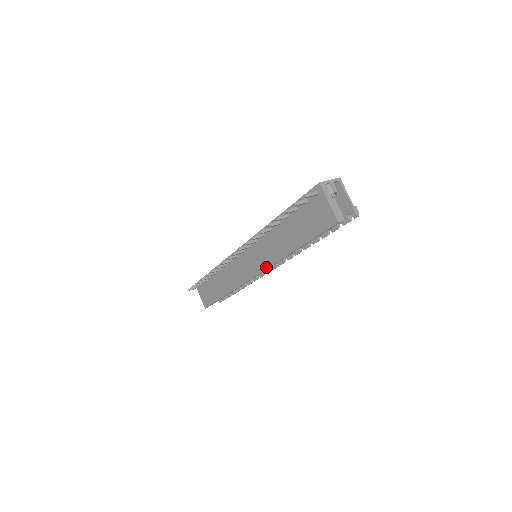
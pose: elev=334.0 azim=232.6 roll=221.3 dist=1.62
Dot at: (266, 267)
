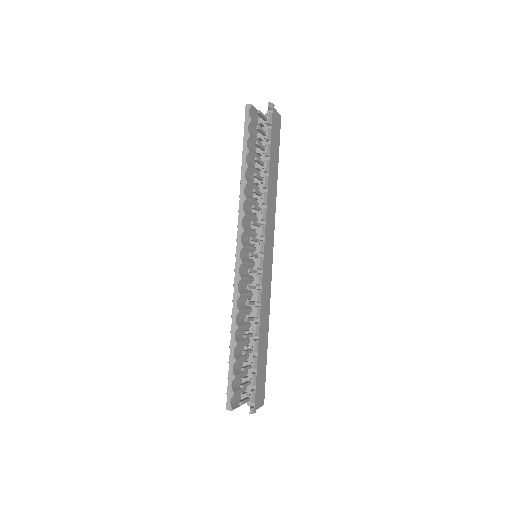
Dot at: (239, 226)
